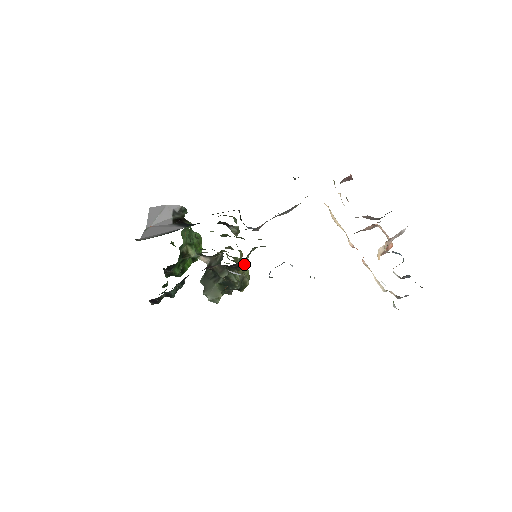
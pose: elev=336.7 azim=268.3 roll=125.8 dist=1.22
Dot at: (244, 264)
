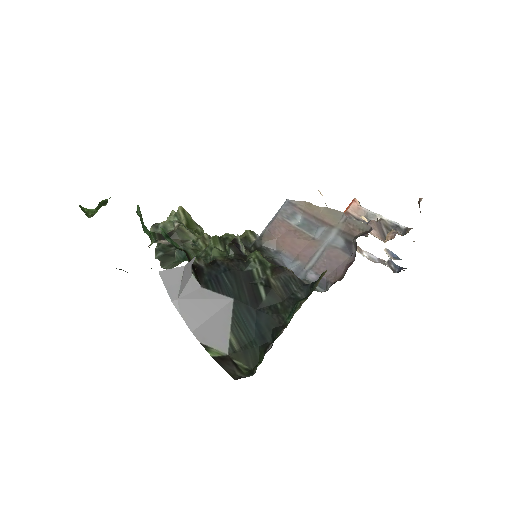
Dot at: occluded
